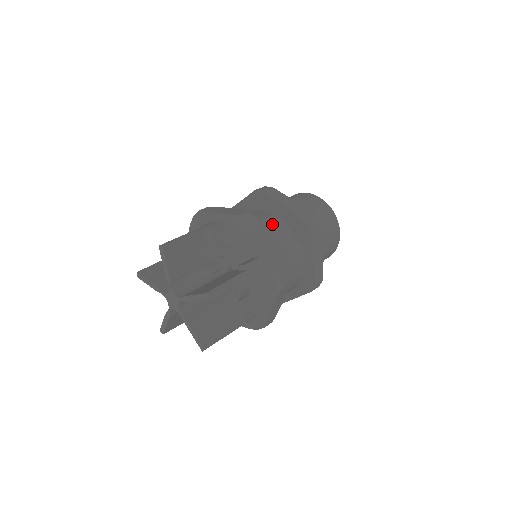
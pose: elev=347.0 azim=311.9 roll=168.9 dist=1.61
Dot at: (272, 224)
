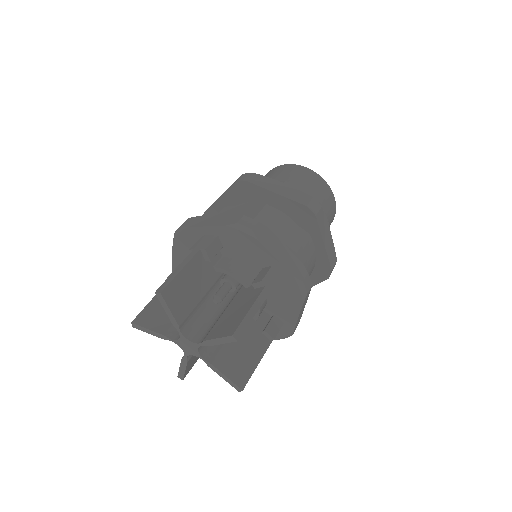
Dot at: (268, 218)
